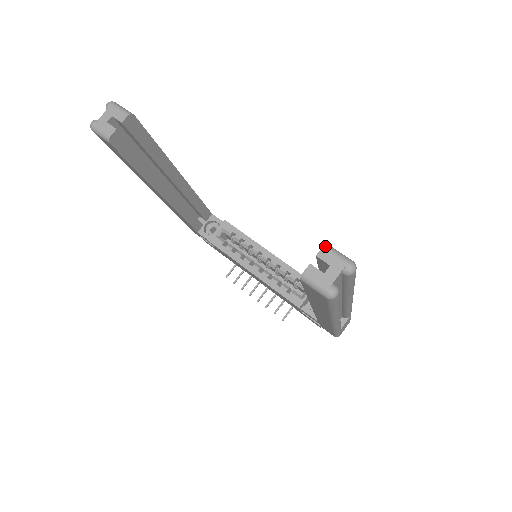
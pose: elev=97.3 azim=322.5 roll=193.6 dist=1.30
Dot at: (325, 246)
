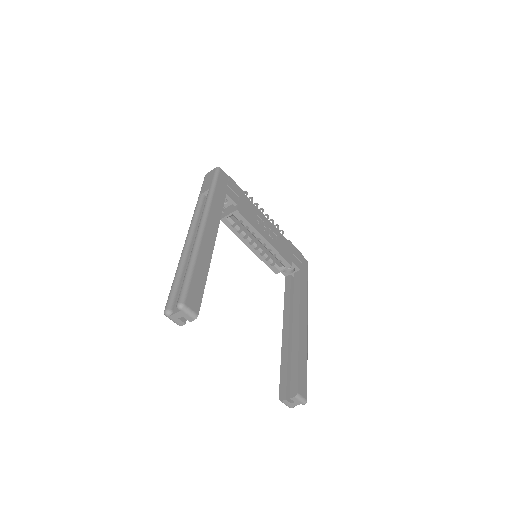
Dot at: (296, 397)
